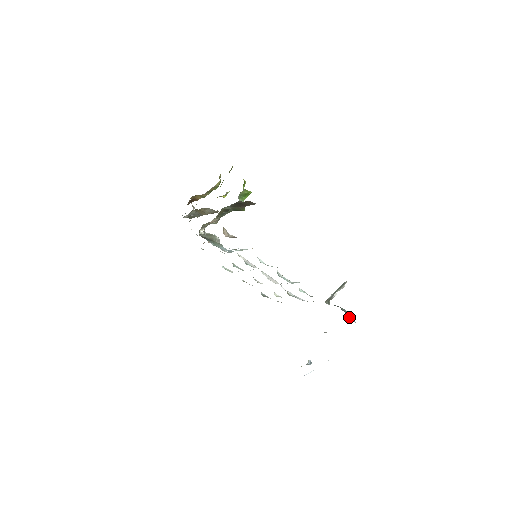
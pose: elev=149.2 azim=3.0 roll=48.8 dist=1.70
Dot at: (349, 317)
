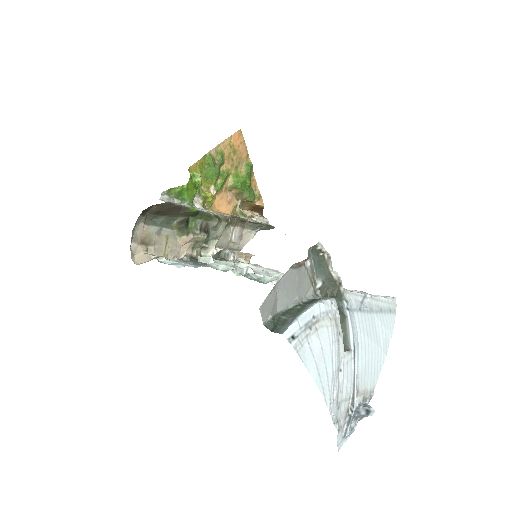
Dot at: (279, 324)
